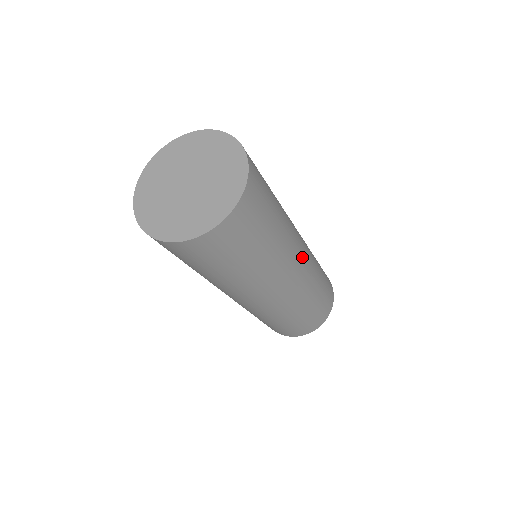
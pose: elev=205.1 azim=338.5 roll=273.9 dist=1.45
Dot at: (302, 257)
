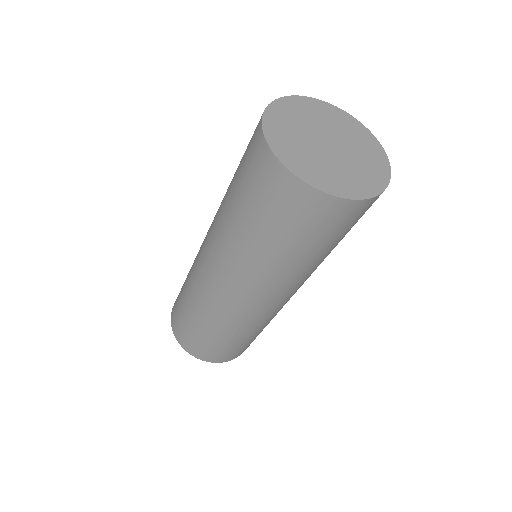
Dot at: occluded
